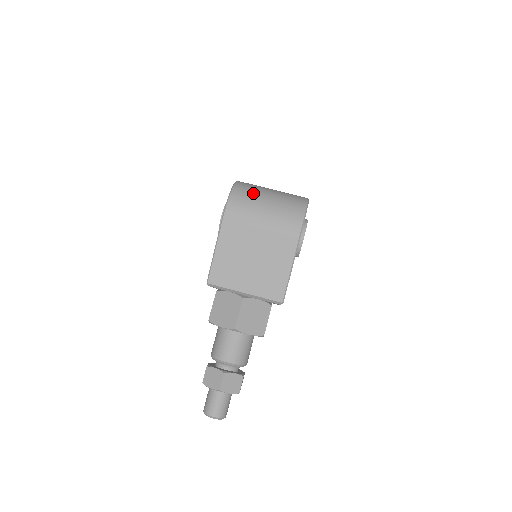
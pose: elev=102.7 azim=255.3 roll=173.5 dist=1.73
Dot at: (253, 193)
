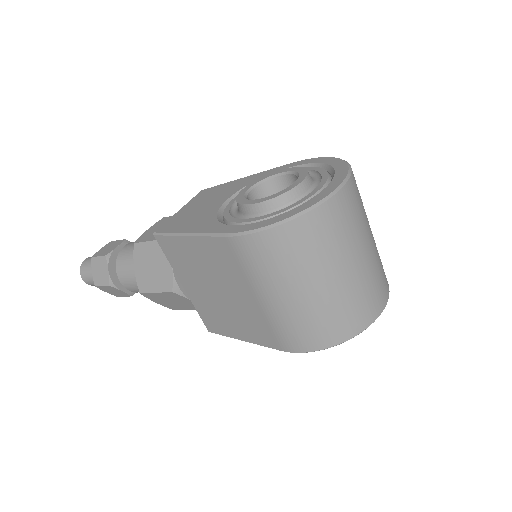
Dot at: (310, 257)
